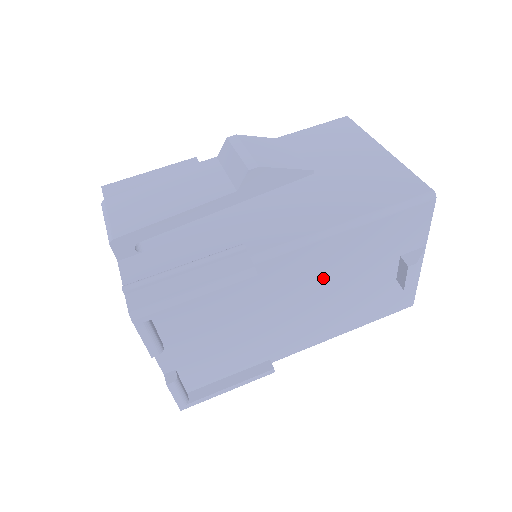
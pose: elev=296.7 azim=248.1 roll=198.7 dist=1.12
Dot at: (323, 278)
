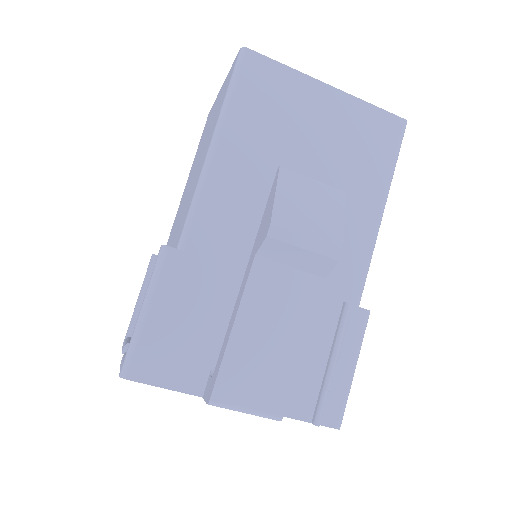
Dot at: occluded
